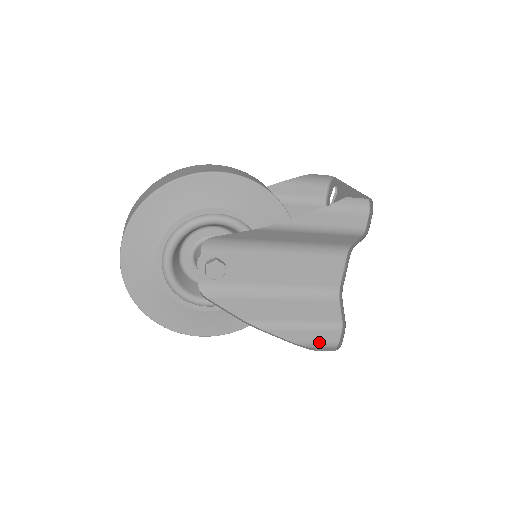
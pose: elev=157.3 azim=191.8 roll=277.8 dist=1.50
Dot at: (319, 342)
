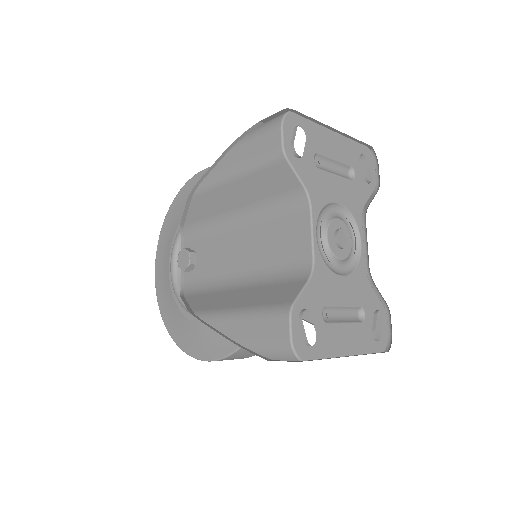
Dot at: (265, 341)
